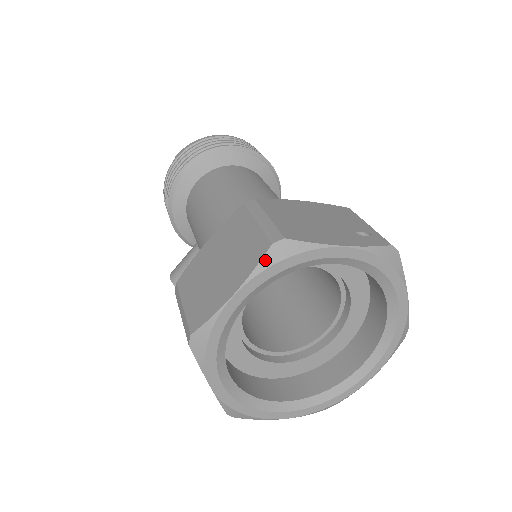
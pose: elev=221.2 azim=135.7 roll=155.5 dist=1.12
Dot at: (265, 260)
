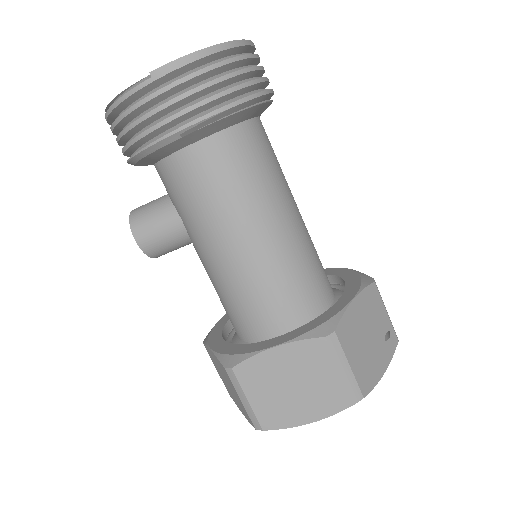
Dot at: occluded
